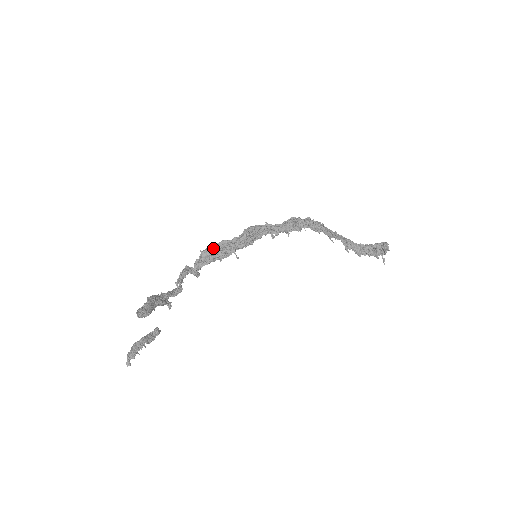
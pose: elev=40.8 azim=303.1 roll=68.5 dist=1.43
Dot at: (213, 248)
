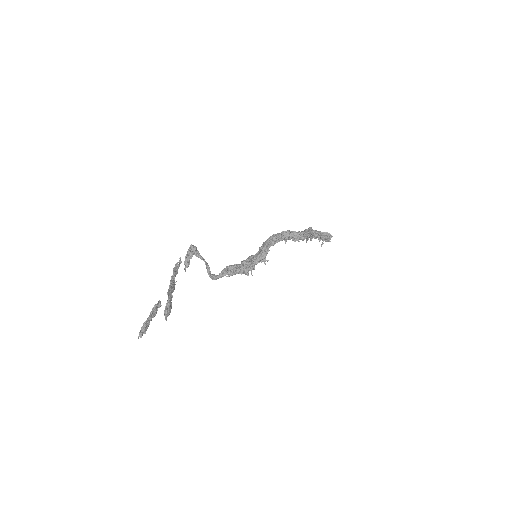
Dot at: (238, 267)
